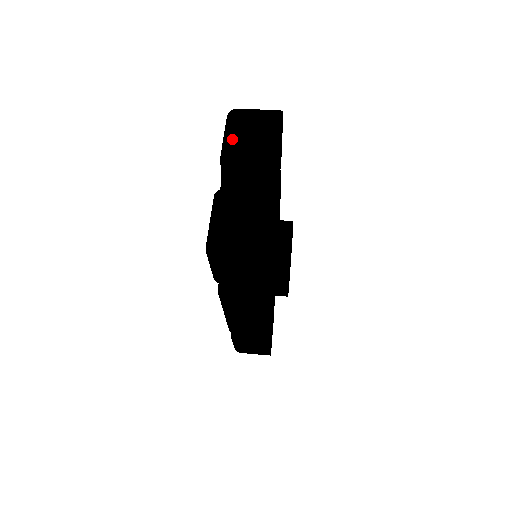
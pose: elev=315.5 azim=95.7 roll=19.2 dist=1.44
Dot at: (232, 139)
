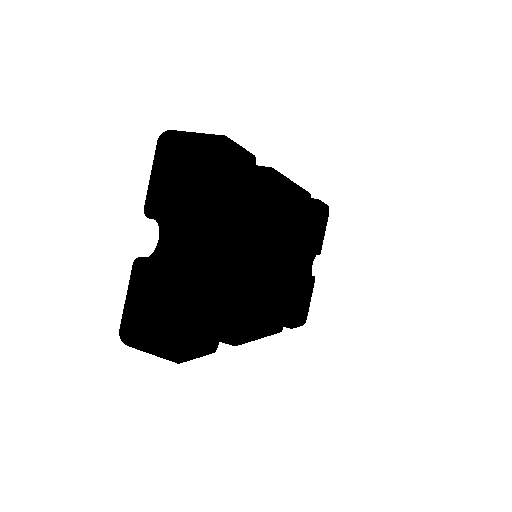
Dot at: (153, 187)
